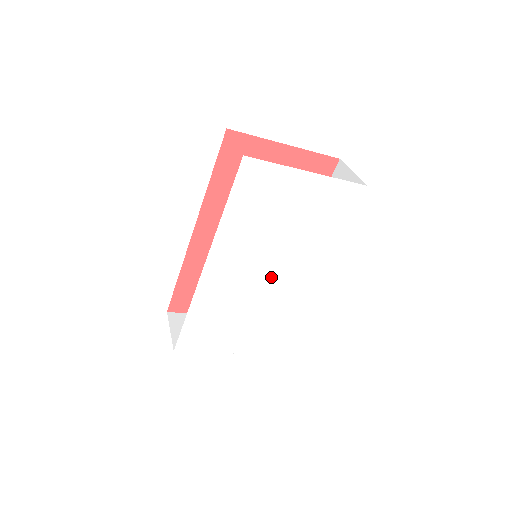
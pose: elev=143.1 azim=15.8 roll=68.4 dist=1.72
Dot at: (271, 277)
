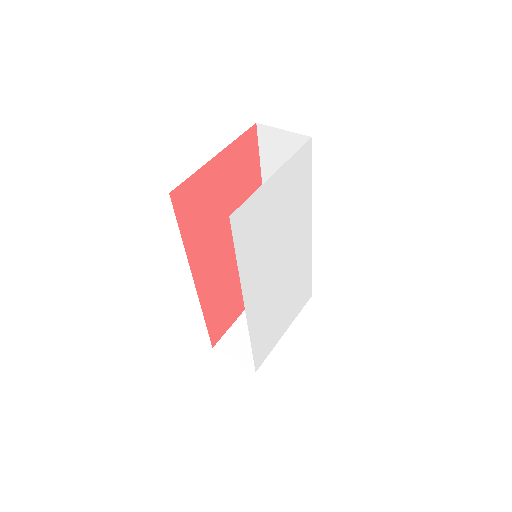
Dot at: (285, 263)
